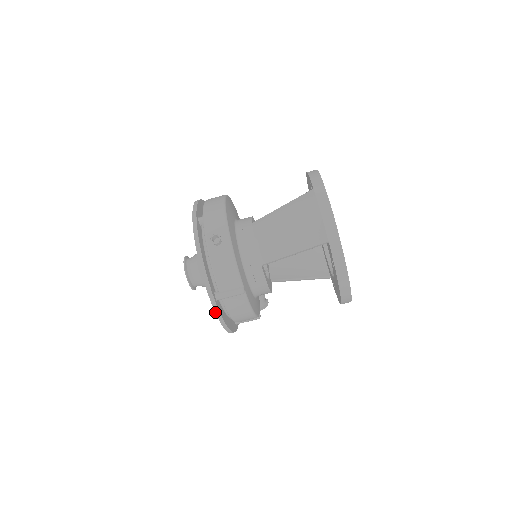
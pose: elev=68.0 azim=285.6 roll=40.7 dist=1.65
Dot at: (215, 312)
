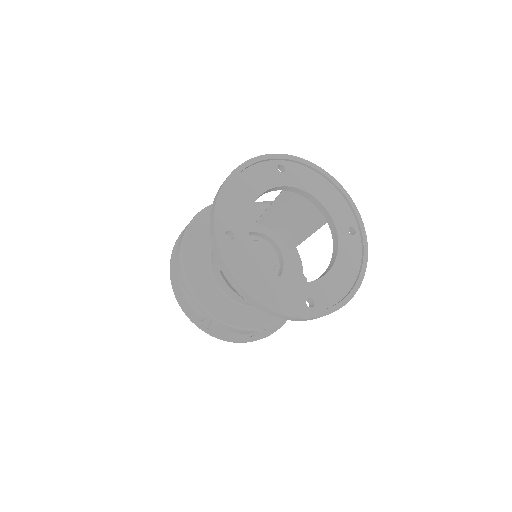
Dot at: occluded
